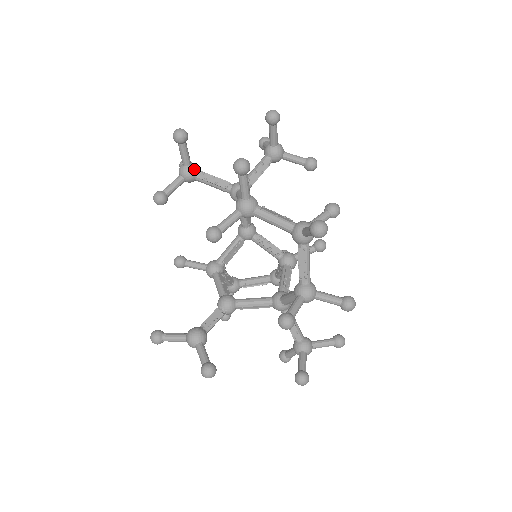
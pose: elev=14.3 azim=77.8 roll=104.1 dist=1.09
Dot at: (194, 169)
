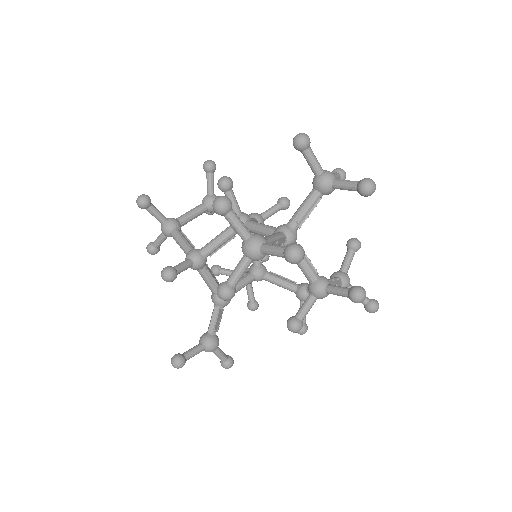
Dot at: occluded
